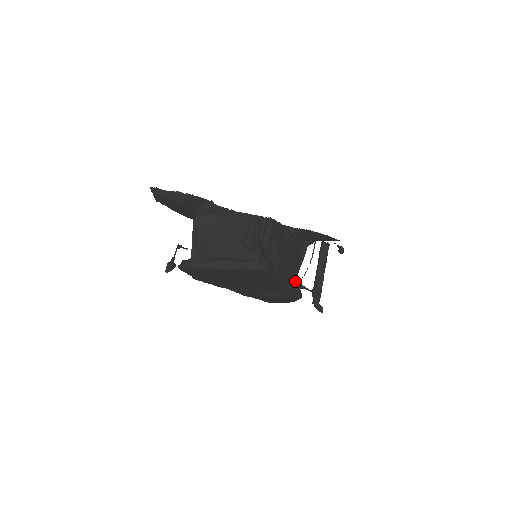
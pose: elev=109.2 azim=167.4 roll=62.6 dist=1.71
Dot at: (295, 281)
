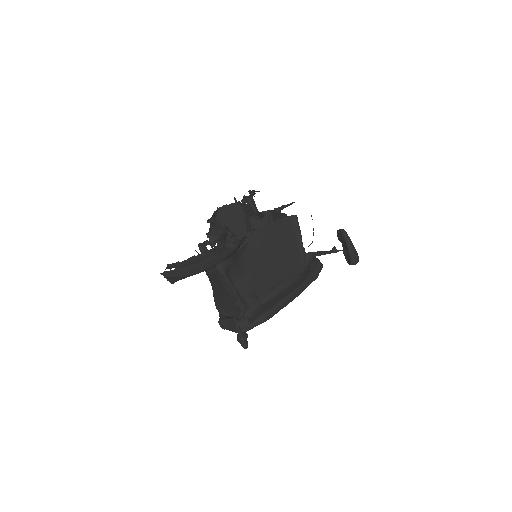
Dot at: occluded
